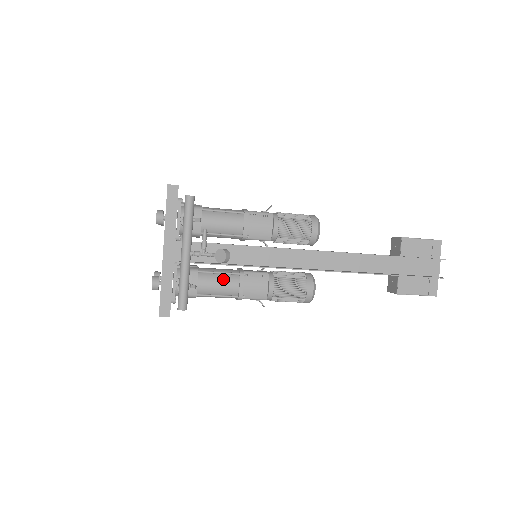
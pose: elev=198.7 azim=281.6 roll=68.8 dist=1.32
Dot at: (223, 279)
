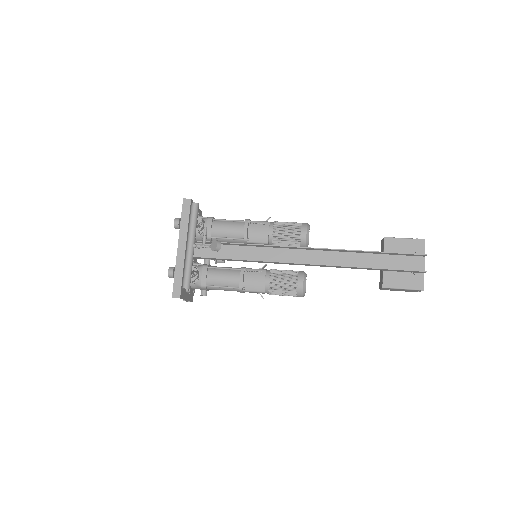
Dot at: (227, 273)
